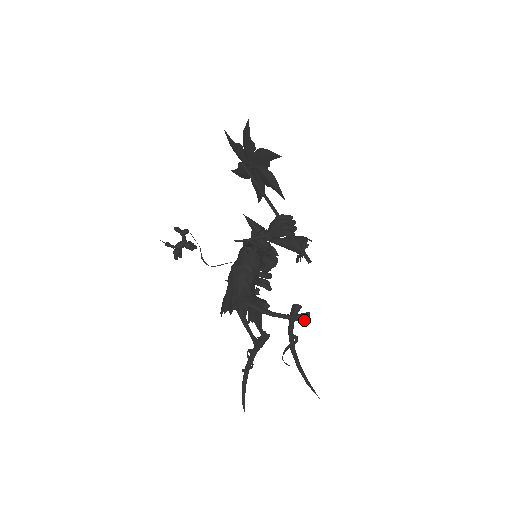
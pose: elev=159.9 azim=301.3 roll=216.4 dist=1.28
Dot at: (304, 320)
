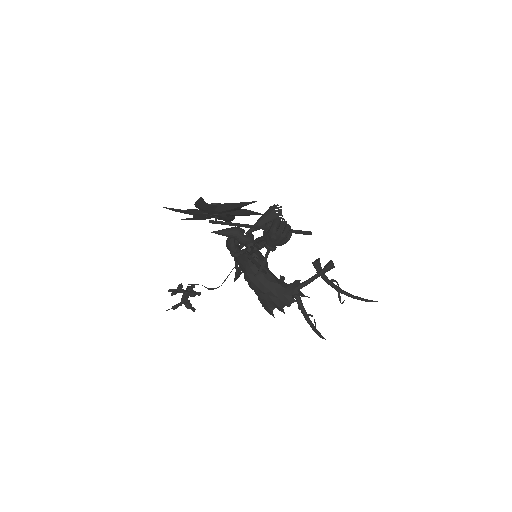
Dot at: occluded
